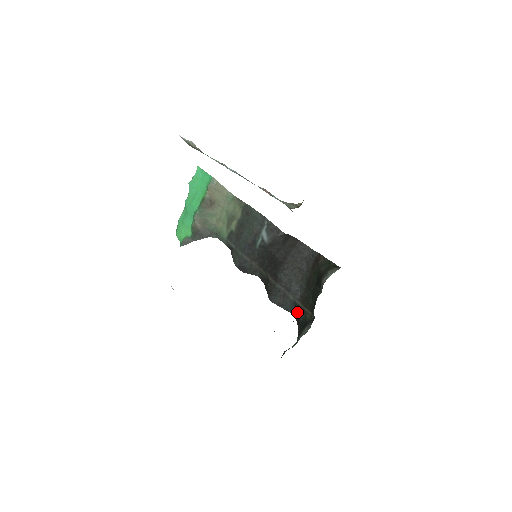
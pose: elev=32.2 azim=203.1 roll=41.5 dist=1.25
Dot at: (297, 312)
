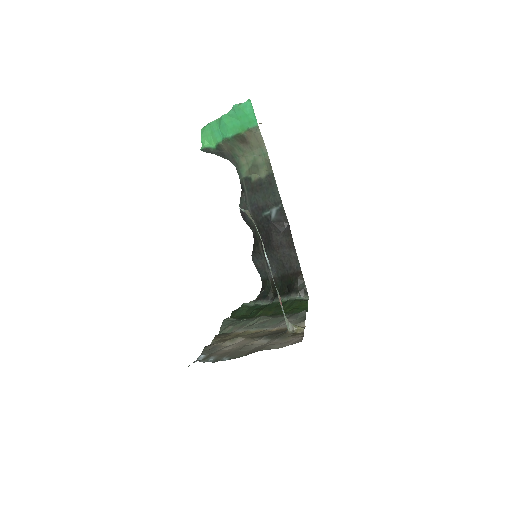
Dot at: (265, 283)
